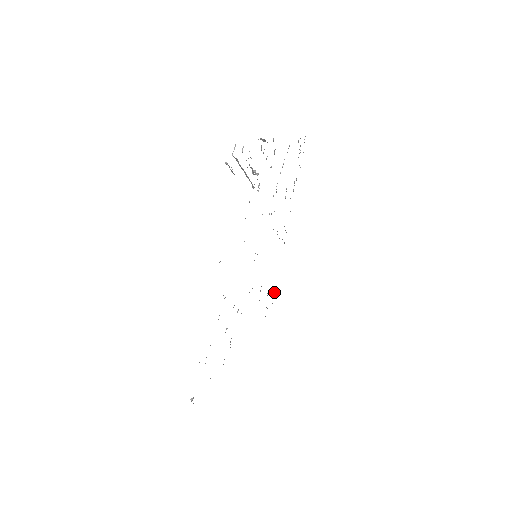
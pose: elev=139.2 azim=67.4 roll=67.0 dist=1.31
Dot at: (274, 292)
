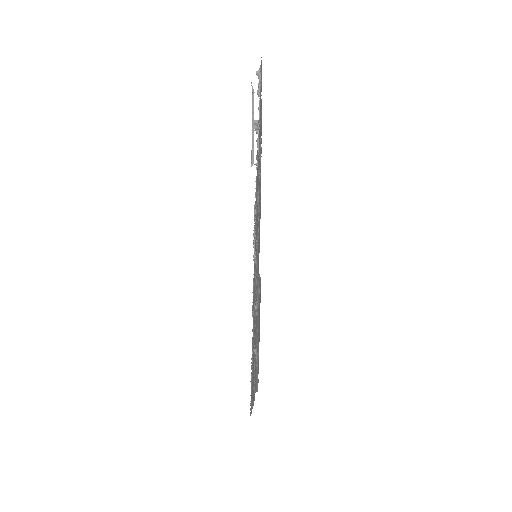
Dot at: occluded
